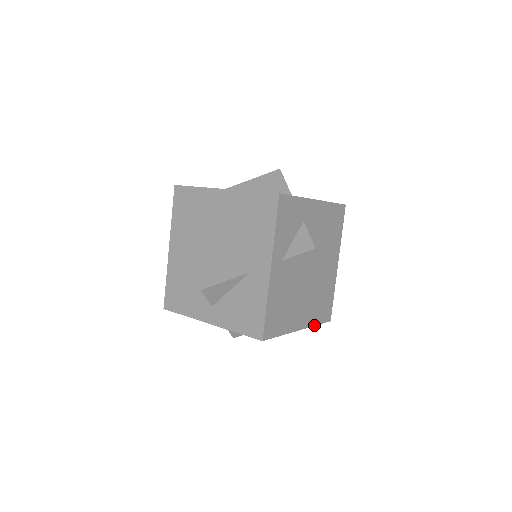
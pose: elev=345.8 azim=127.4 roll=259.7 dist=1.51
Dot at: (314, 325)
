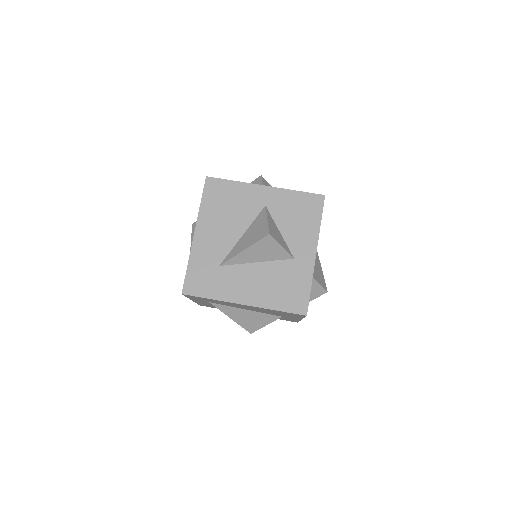
Dot at: occluded
